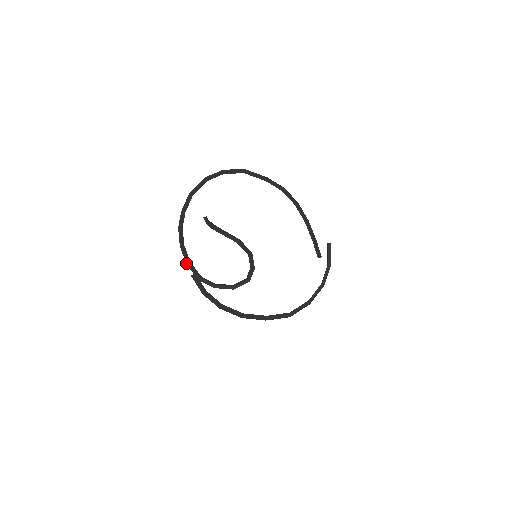
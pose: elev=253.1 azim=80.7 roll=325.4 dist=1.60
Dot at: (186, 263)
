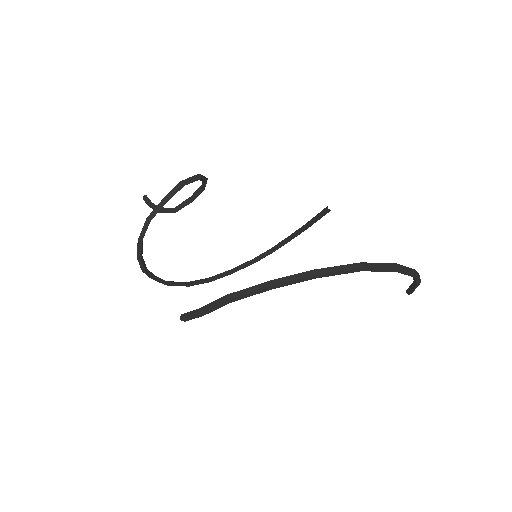
Dot at: occluded
